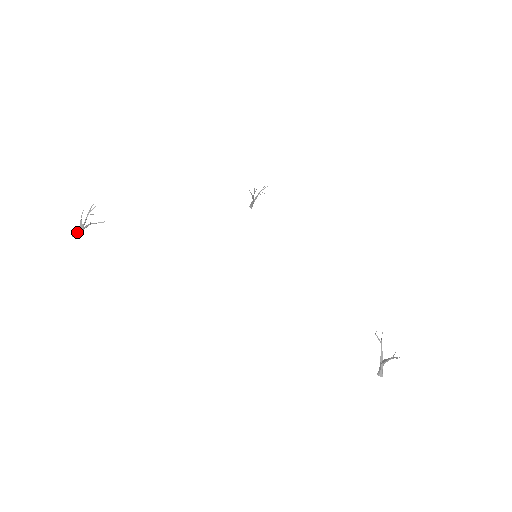
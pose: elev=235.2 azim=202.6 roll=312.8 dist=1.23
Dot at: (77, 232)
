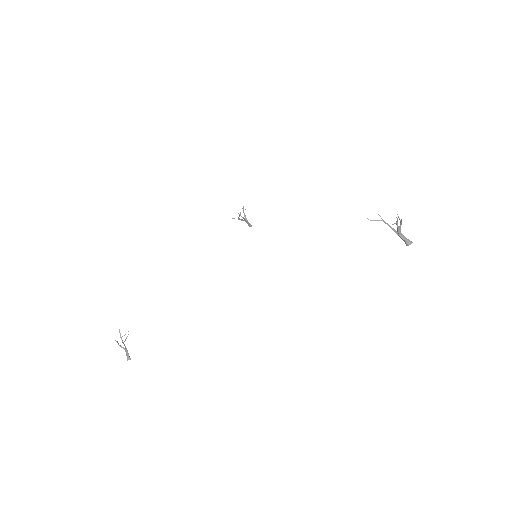
Dot at: (126, 355)
